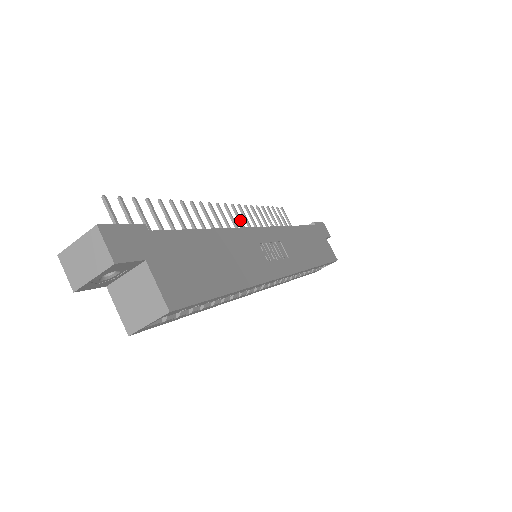
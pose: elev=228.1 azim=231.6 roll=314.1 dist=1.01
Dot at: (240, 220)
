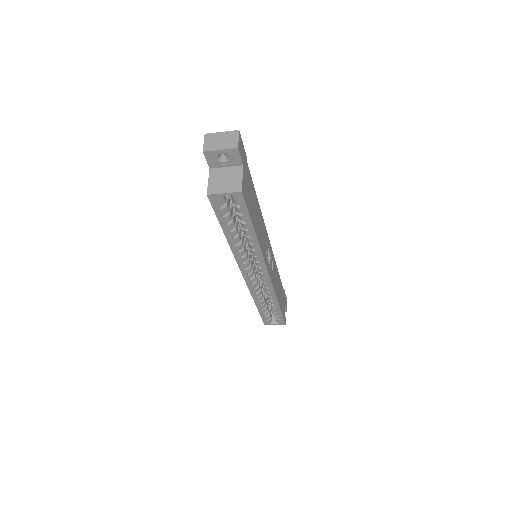
Dot at: occluded
